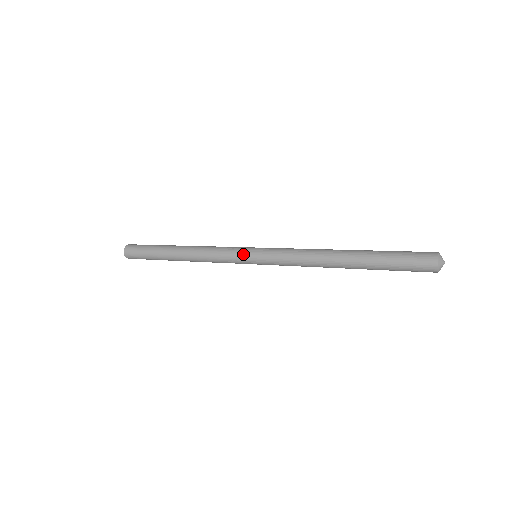
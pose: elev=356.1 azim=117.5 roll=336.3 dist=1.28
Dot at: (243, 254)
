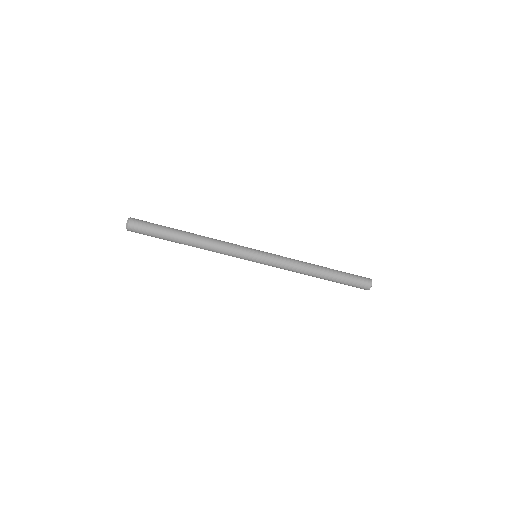
Dot at: (250, 254)
